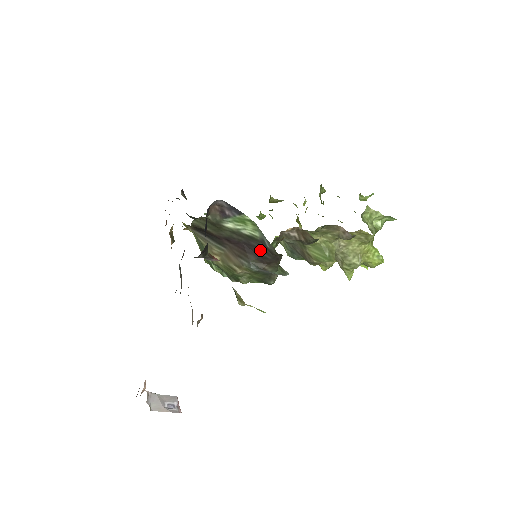
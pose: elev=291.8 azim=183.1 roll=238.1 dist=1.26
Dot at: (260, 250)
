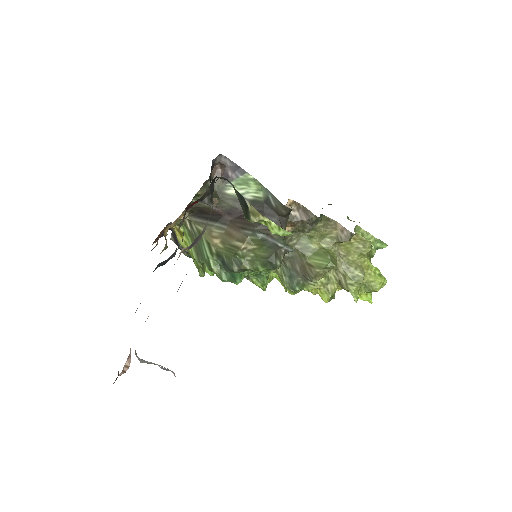
Dot at: (264, 213)
